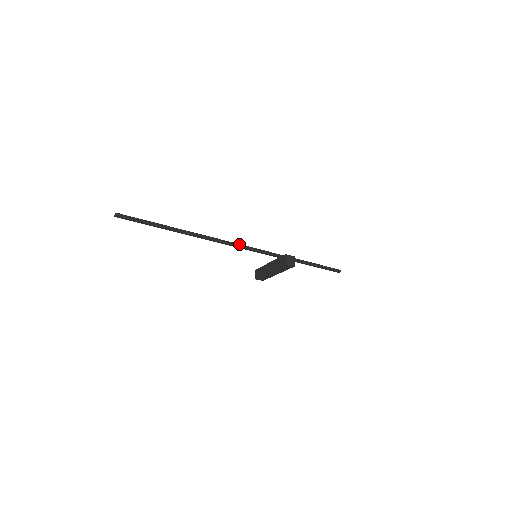
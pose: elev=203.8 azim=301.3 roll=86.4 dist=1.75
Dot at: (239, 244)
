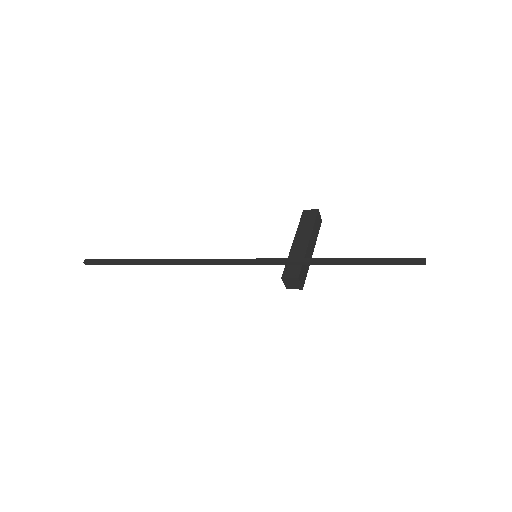
Dot at: (216, 262)
